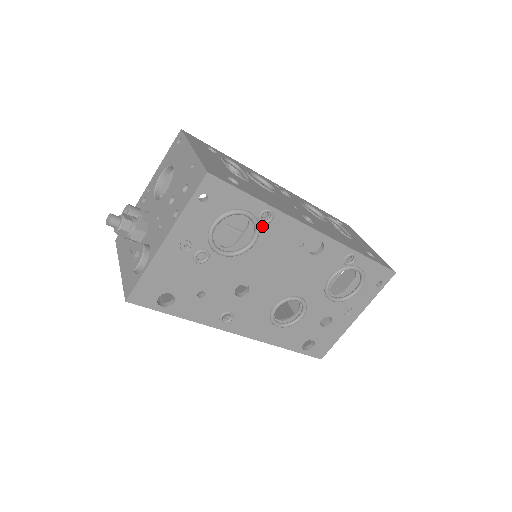
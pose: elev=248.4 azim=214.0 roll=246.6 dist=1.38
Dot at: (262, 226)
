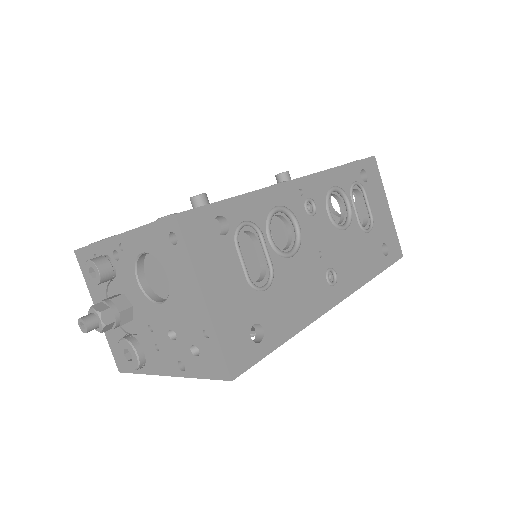
Dot at: occluded
